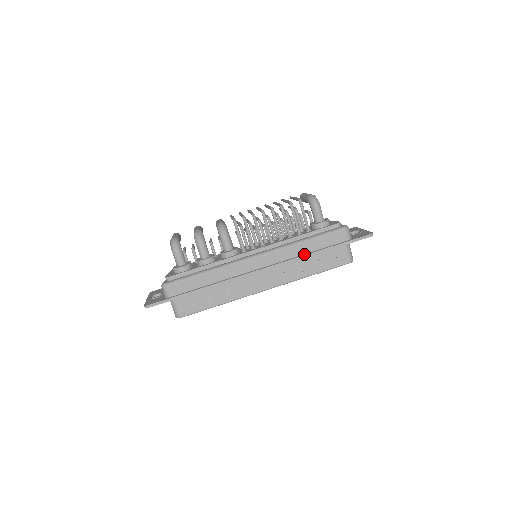
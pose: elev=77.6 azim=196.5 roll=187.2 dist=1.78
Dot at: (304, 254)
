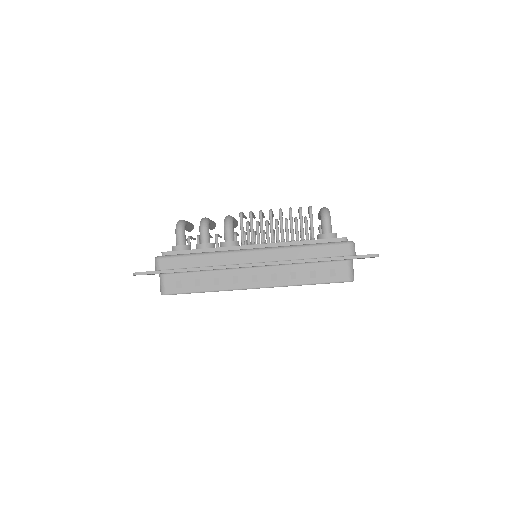
Dot at: (301, 259)
